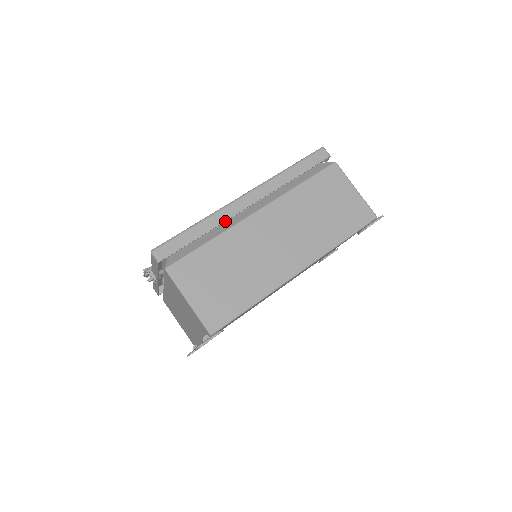
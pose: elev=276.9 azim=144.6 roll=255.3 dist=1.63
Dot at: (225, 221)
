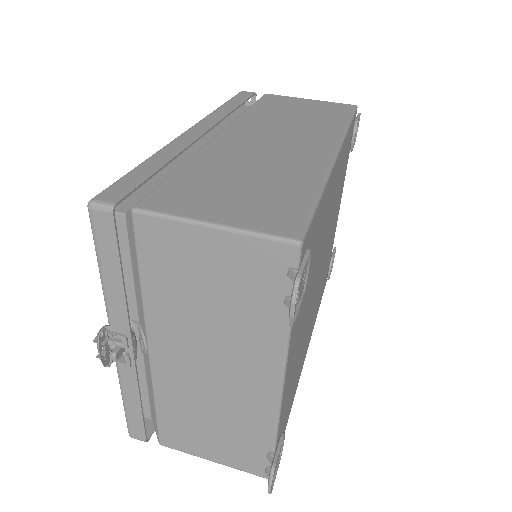
Dot at: occluded
